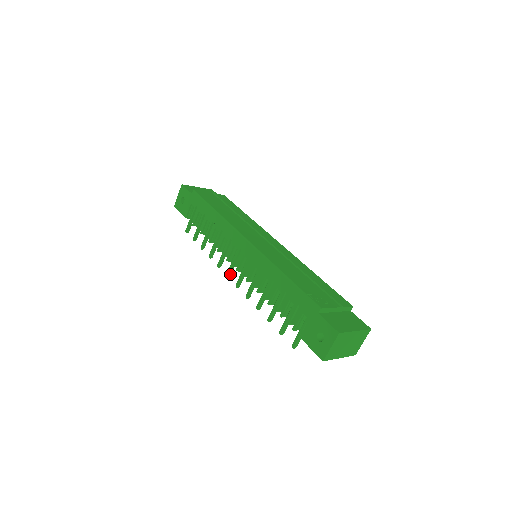
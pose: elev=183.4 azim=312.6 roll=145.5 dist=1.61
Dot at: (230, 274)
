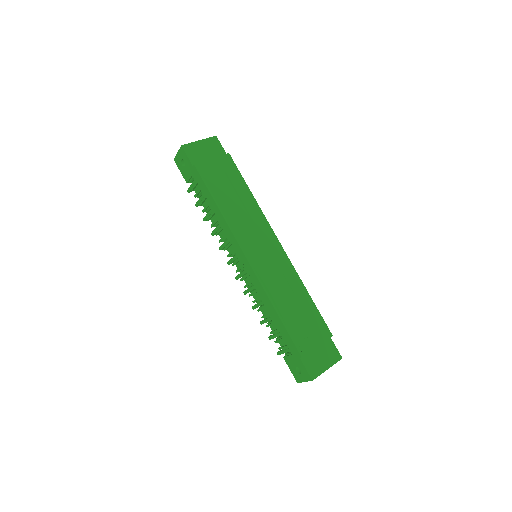
Dot at: (231, 263)
